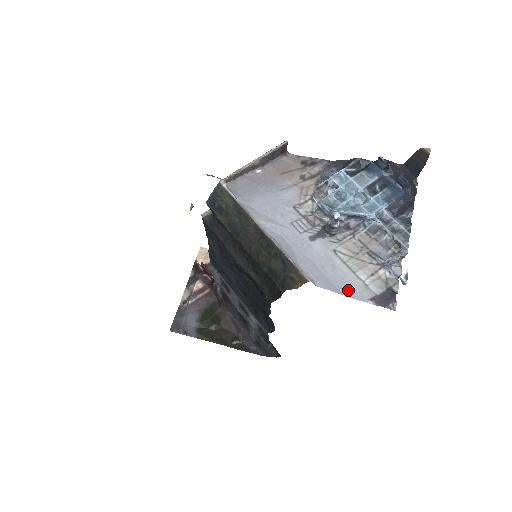
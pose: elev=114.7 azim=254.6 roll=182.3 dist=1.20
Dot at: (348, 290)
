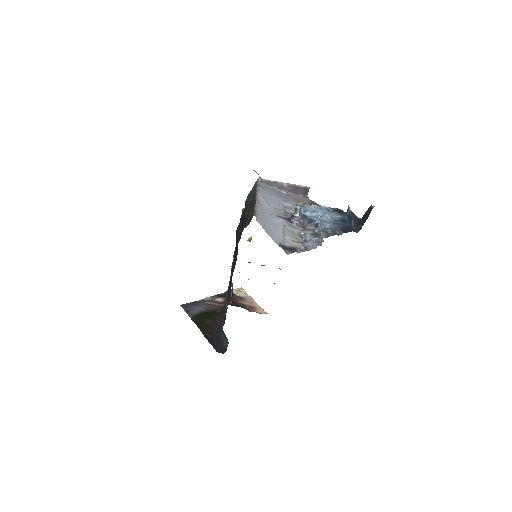
Dot at: (272, 234)
